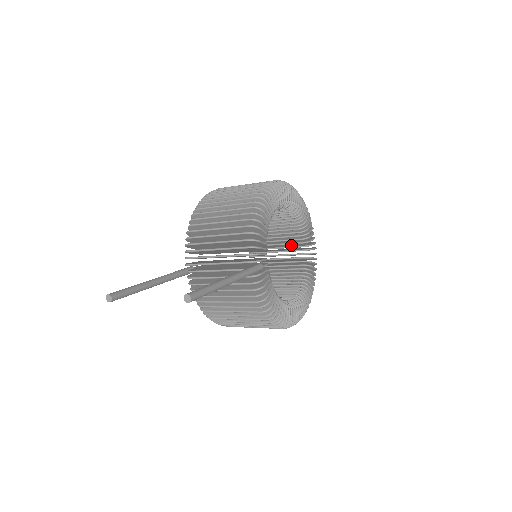
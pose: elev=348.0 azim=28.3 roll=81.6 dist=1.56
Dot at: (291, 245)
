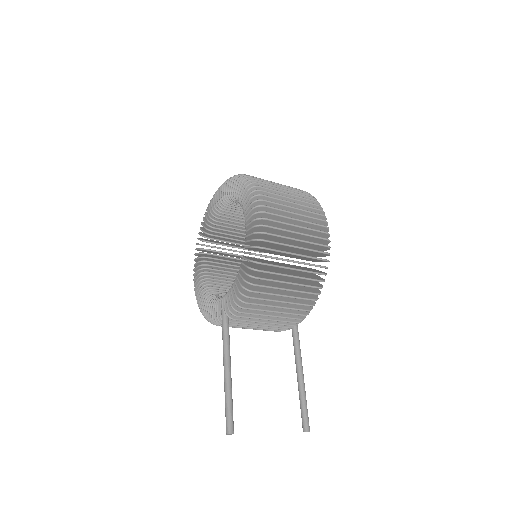
Dot at: occluded
